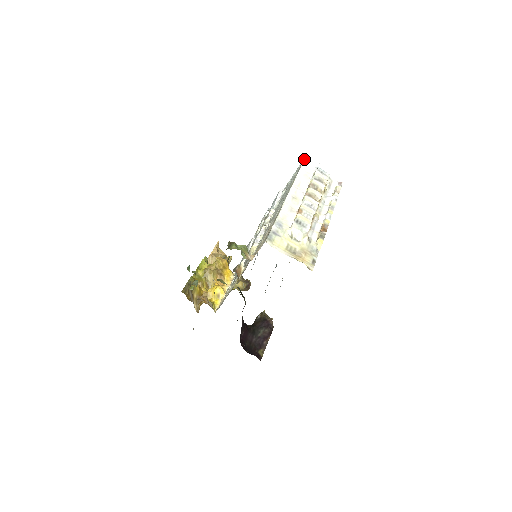
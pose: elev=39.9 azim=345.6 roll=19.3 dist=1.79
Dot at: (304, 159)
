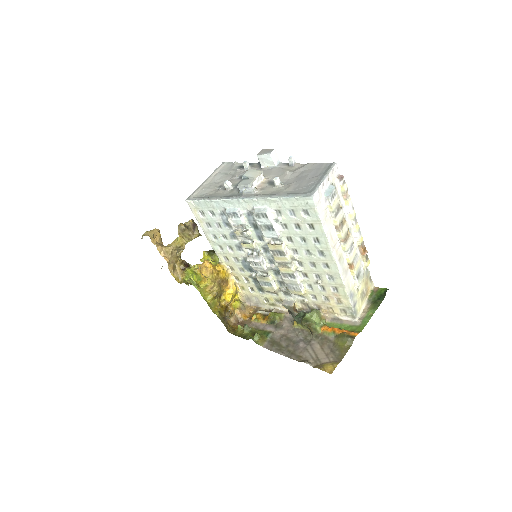
Dot at: (314, 203)
